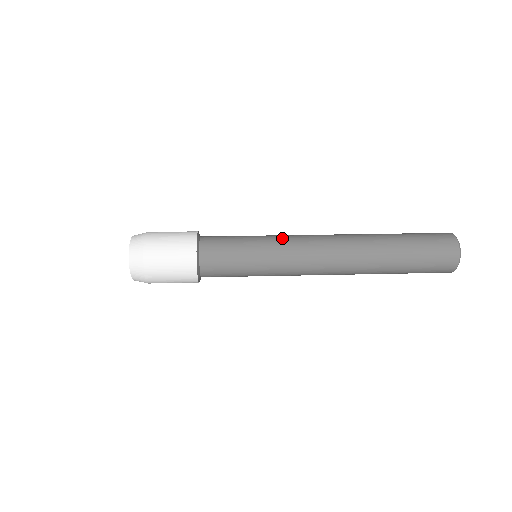
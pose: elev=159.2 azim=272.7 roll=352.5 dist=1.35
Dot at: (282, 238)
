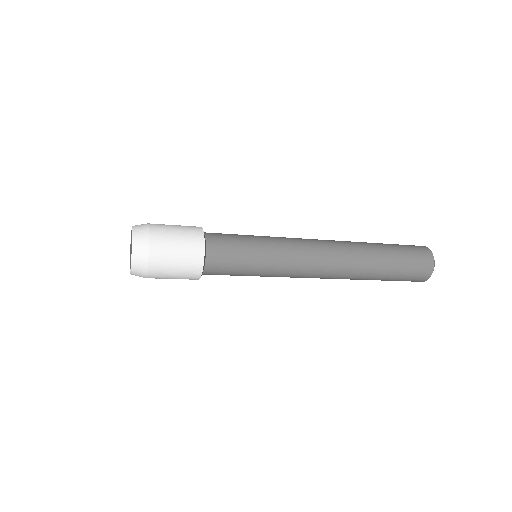
Dot at: occluded
